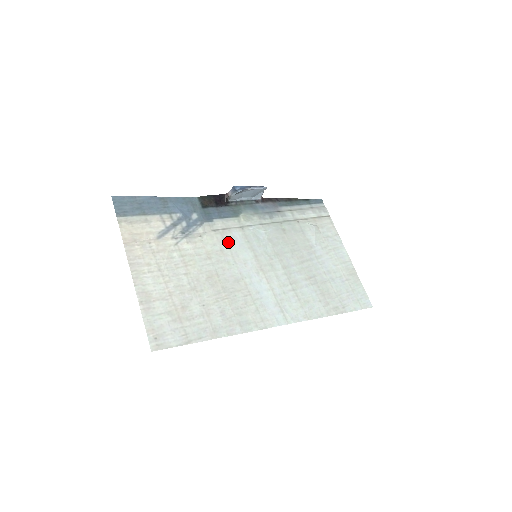
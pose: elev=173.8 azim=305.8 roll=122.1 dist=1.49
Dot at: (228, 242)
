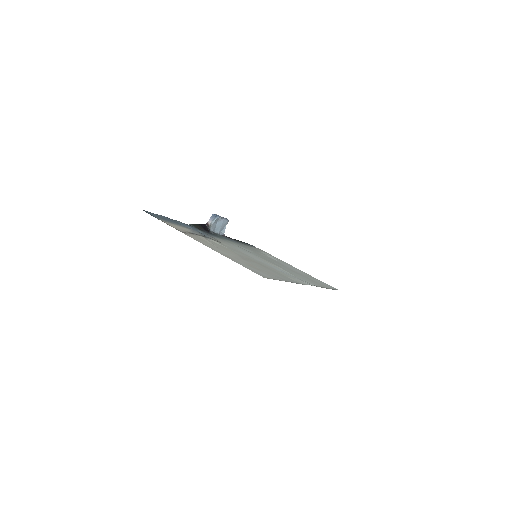
Dot at: (233, 247)
